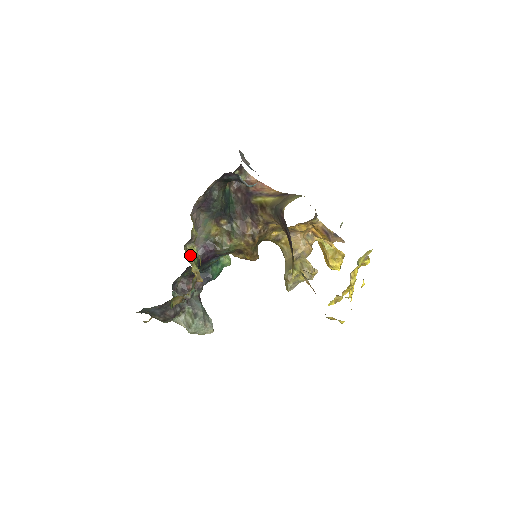
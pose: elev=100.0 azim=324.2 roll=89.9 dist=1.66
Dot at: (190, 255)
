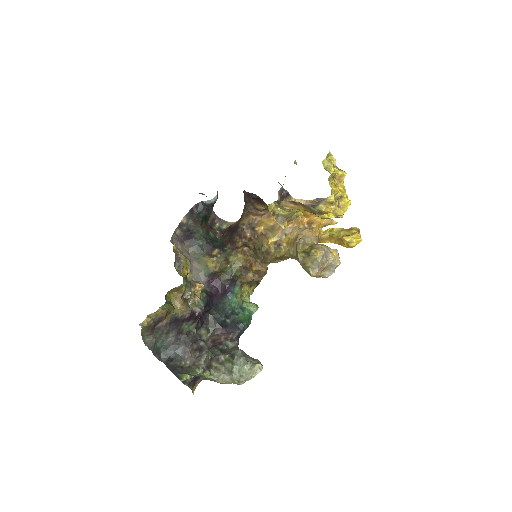
Dot at: occluded
